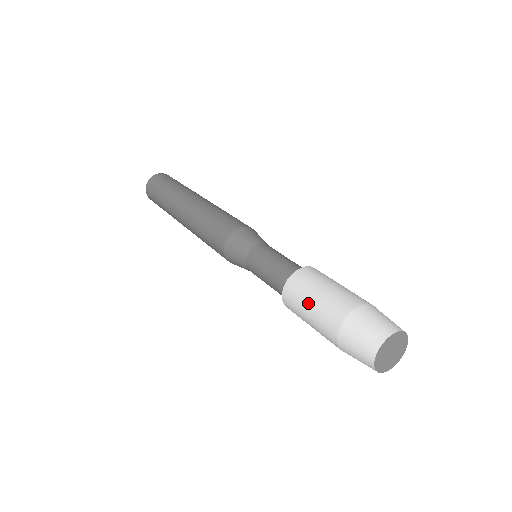
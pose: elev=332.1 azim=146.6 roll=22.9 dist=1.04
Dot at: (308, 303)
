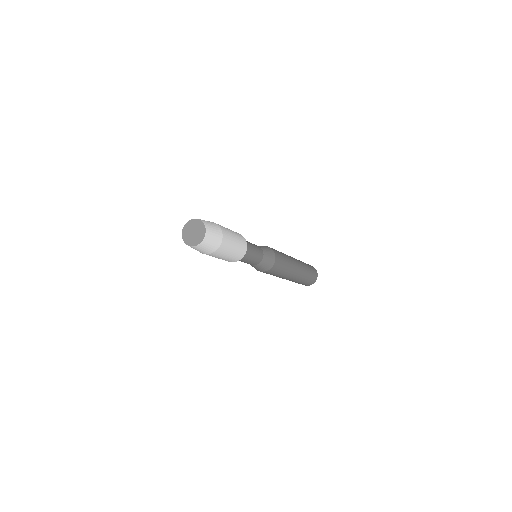
Dot at: occluded
